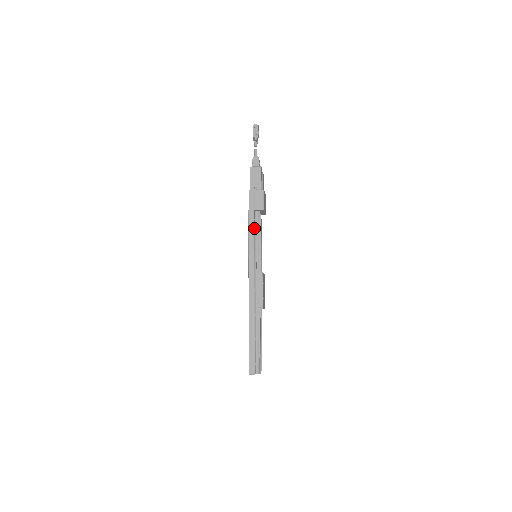
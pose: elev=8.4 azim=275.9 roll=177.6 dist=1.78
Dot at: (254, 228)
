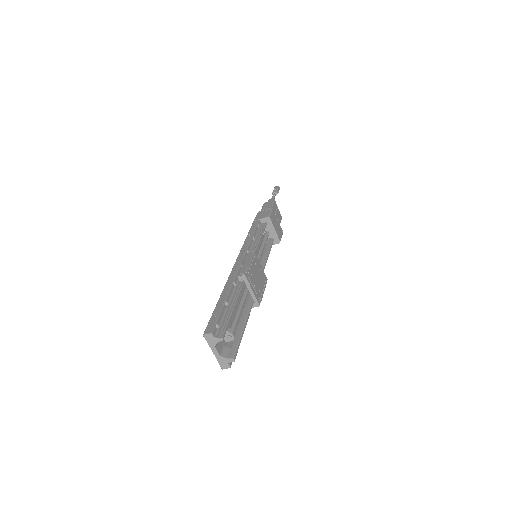
Dot at: (255, 228)
